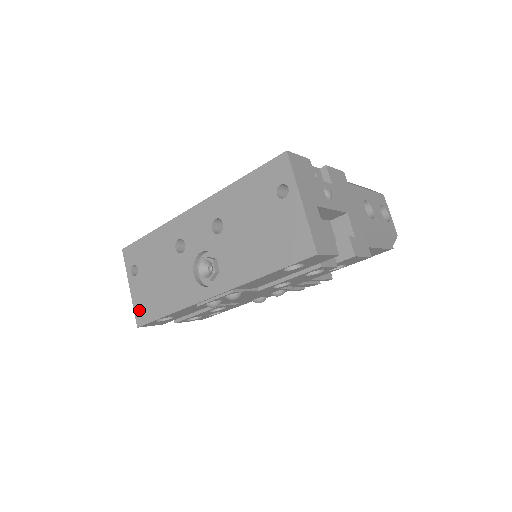
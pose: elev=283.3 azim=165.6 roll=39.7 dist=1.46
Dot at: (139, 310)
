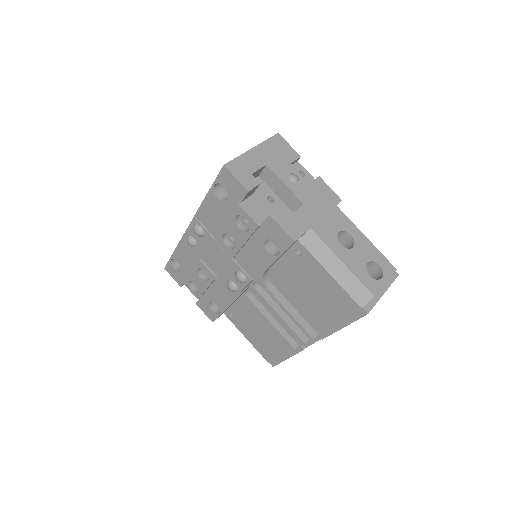
Dot at: occluded
